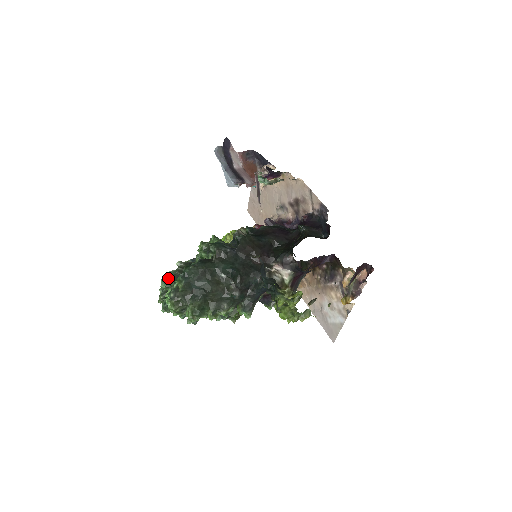
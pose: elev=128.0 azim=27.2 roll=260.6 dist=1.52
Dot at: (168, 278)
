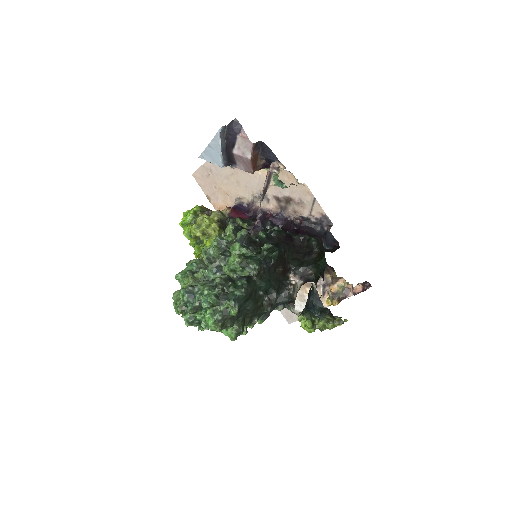
Dot at: (214, 299)
